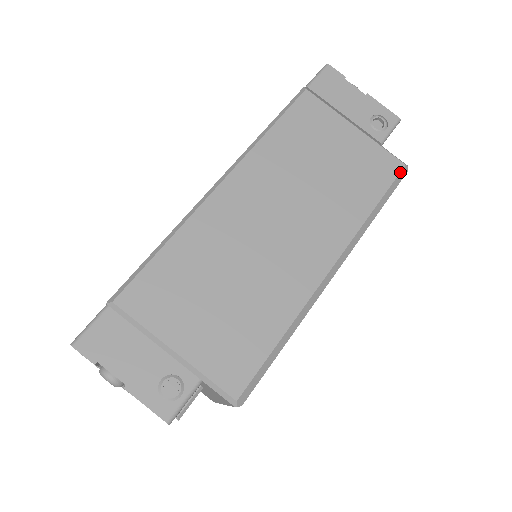
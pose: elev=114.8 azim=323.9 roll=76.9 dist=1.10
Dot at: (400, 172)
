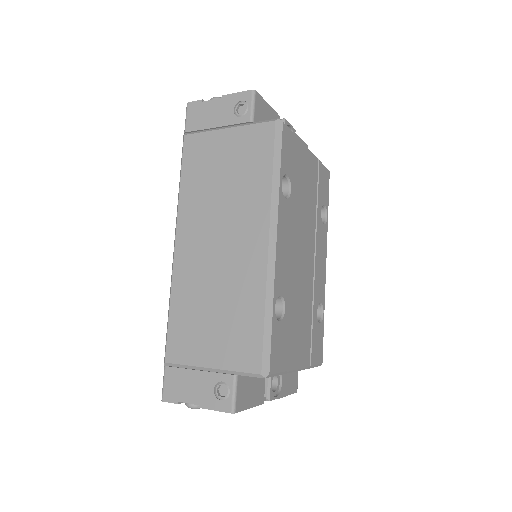
Dot at: (275, 130)
